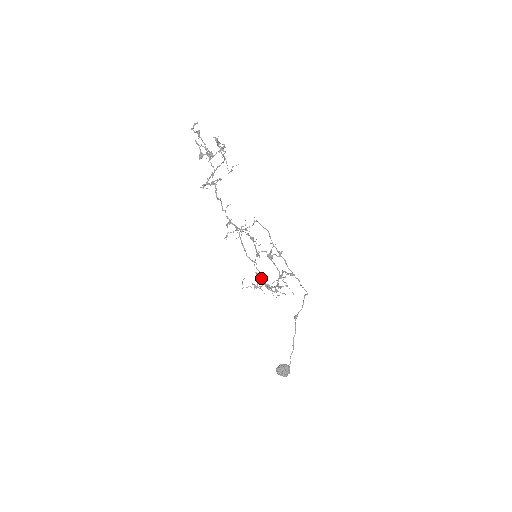
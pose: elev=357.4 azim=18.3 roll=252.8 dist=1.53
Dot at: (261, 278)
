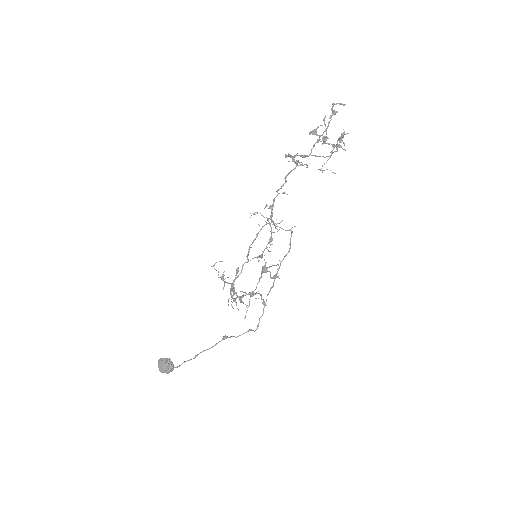
Dot at: (237, 277)
